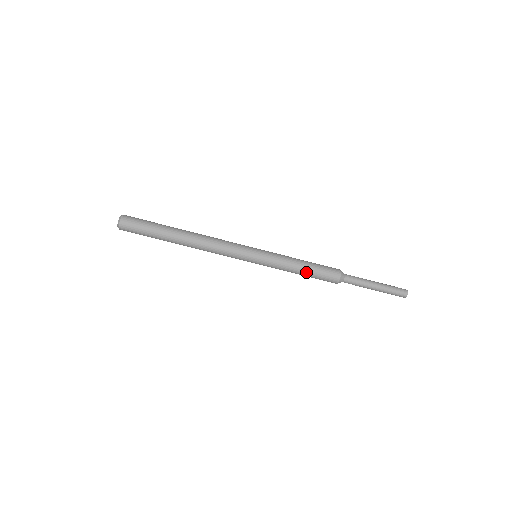
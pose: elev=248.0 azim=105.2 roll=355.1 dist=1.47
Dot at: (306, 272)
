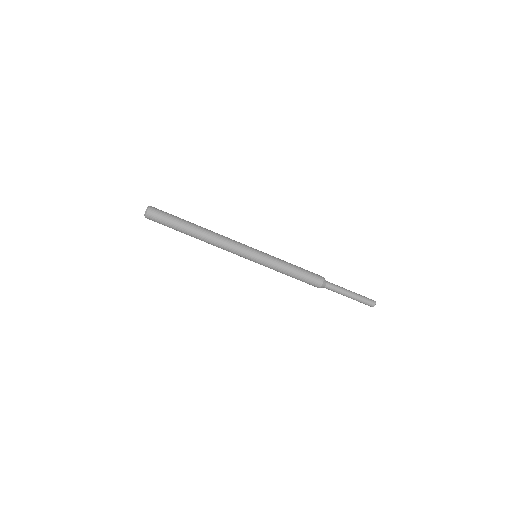
Dot at: (297, 271)
